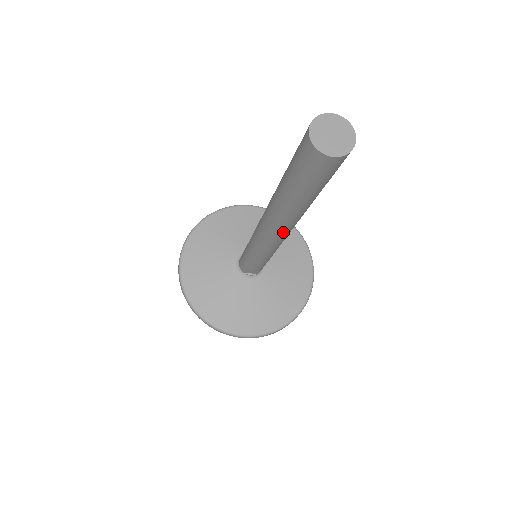
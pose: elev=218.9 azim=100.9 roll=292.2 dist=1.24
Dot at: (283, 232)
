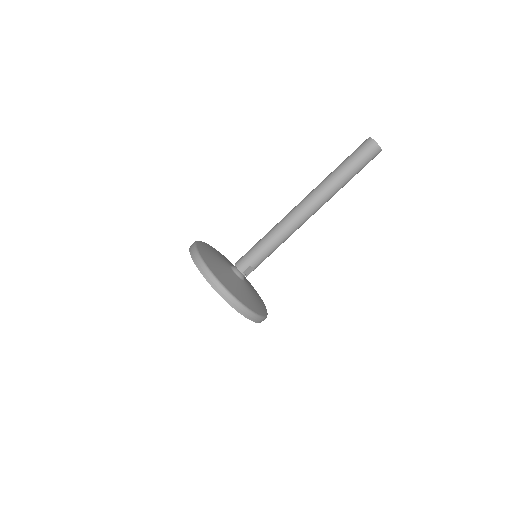
Dot at: (317, 209)
